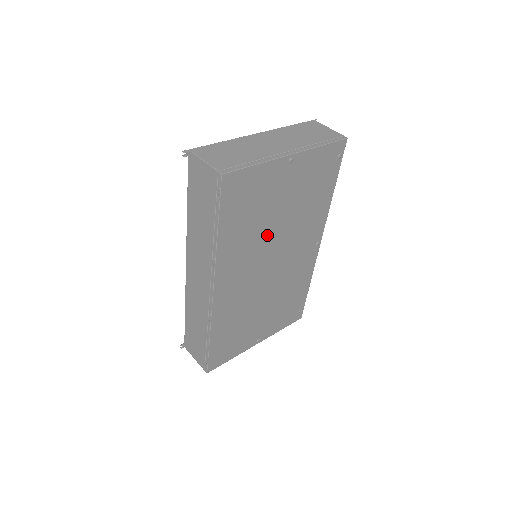
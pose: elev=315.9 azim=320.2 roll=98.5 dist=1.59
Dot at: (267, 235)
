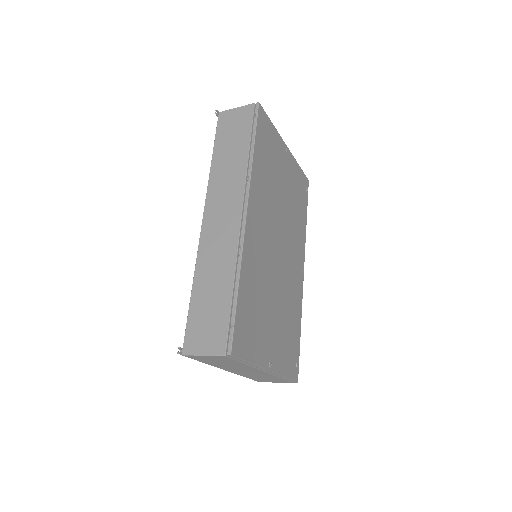
Dot at: (277, 203)
